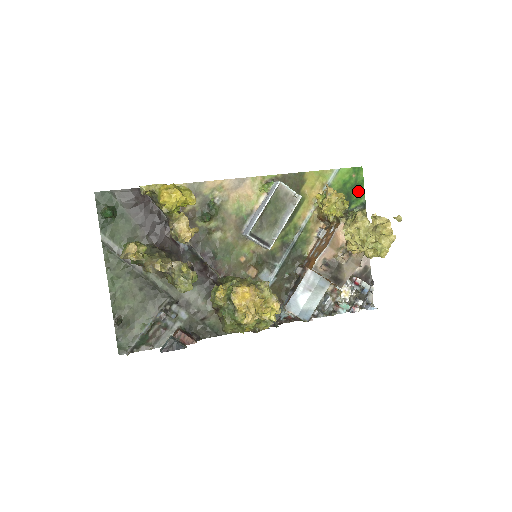
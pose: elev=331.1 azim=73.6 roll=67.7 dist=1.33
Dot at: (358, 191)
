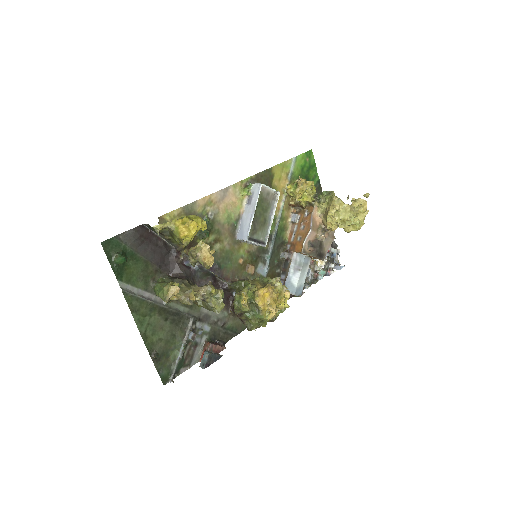
Dot at: (313, 172)
